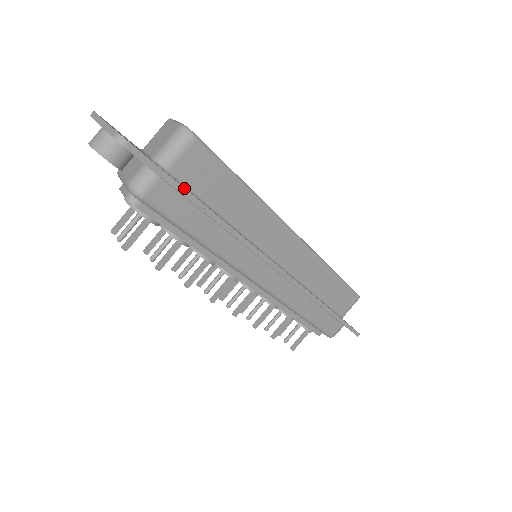
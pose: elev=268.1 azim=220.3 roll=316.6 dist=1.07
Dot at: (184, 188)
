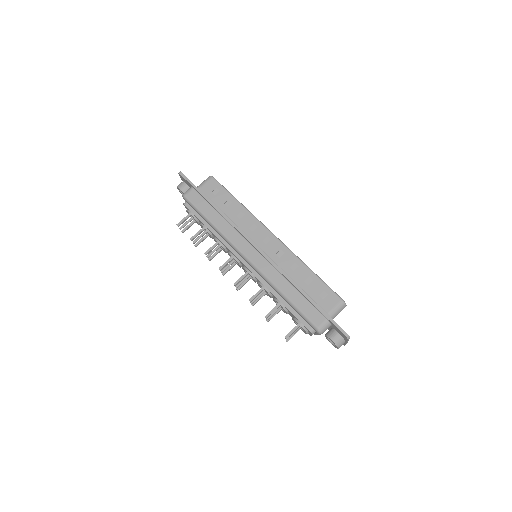
Dot at: (202, 192)
